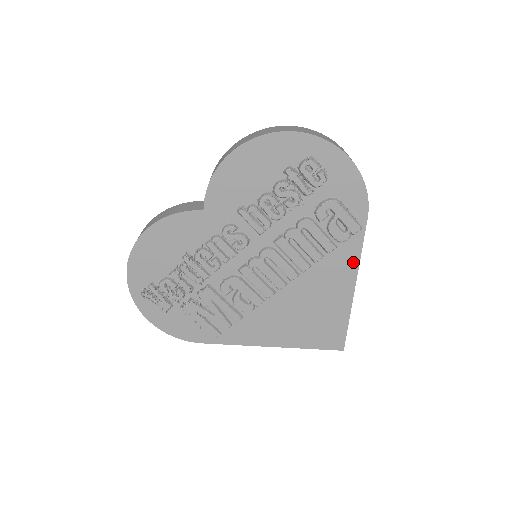
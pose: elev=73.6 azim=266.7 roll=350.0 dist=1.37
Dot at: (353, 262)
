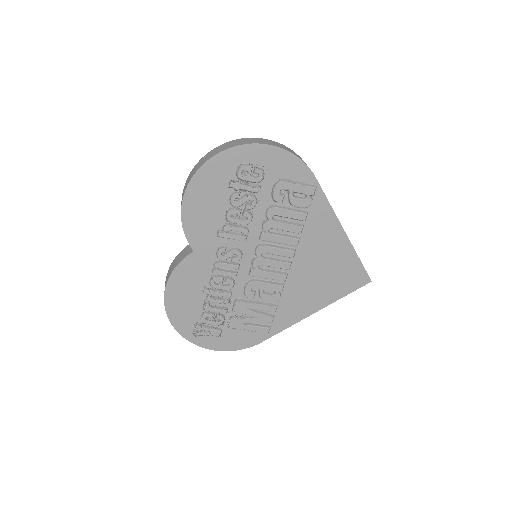
Dot at: (329, 214)
